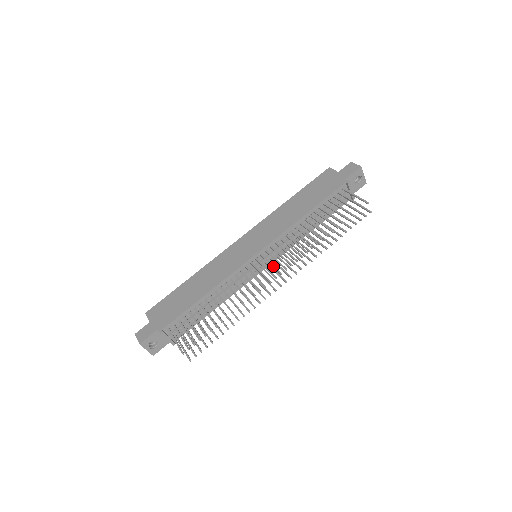
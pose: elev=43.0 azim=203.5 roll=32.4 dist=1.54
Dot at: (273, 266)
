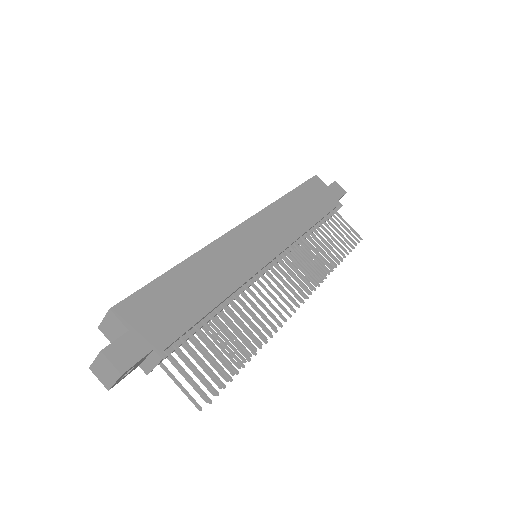
Dot at: (295, 283)
